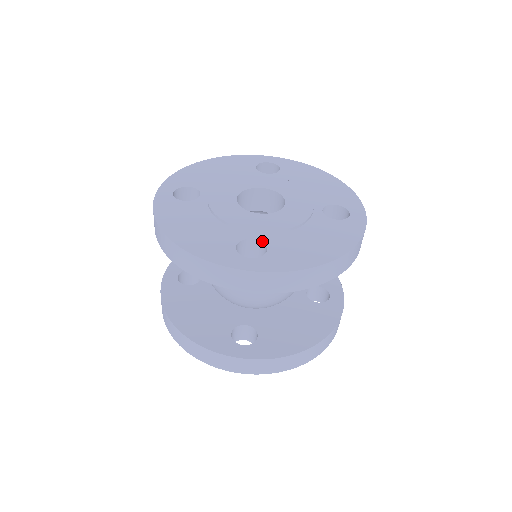
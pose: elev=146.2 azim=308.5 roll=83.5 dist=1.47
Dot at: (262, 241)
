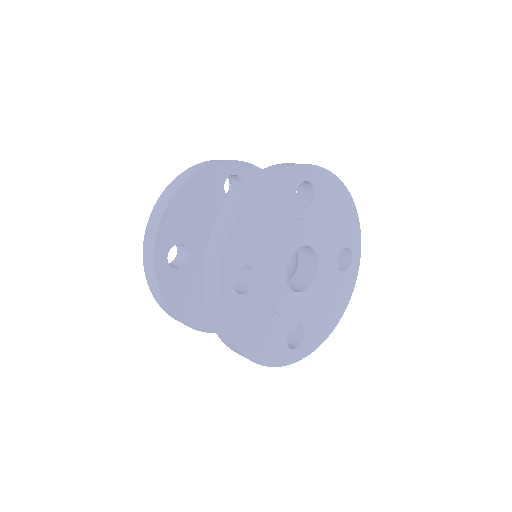
Dot at: (302, 325)
